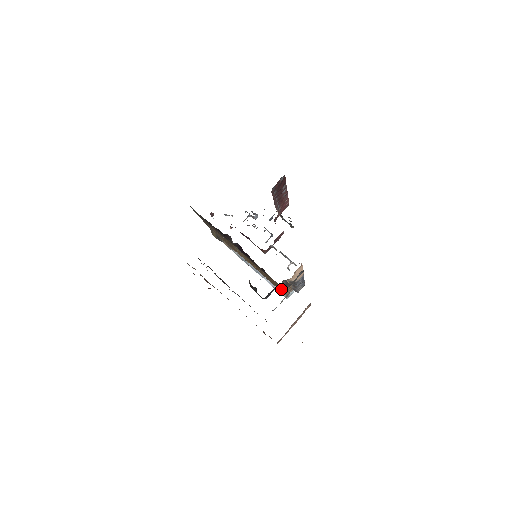
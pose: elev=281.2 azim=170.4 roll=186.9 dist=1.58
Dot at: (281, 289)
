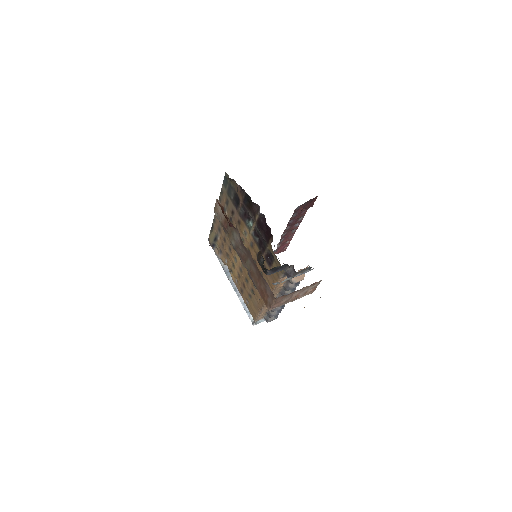
Dot at: occluded
